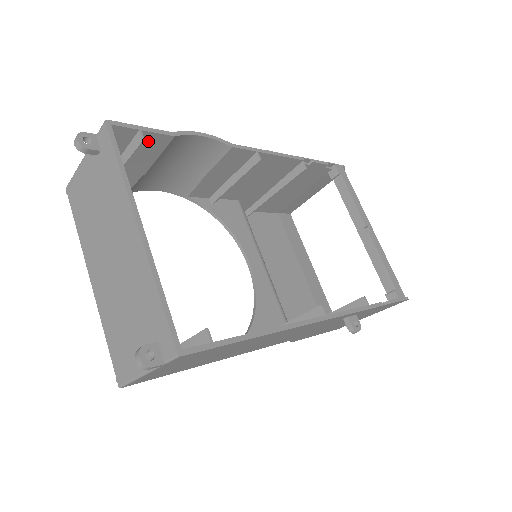
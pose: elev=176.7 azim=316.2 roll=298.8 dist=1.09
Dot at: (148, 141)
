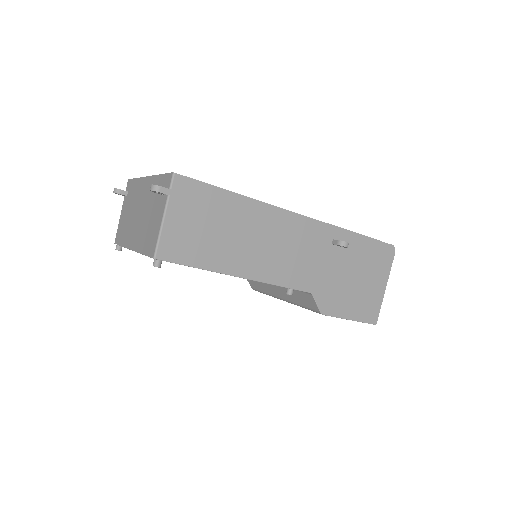
Dot at: occluded
